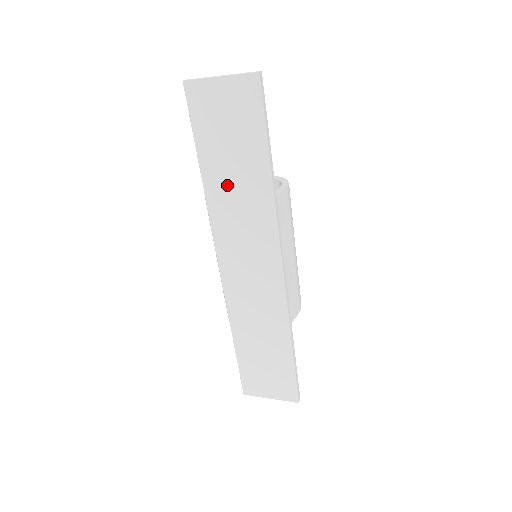
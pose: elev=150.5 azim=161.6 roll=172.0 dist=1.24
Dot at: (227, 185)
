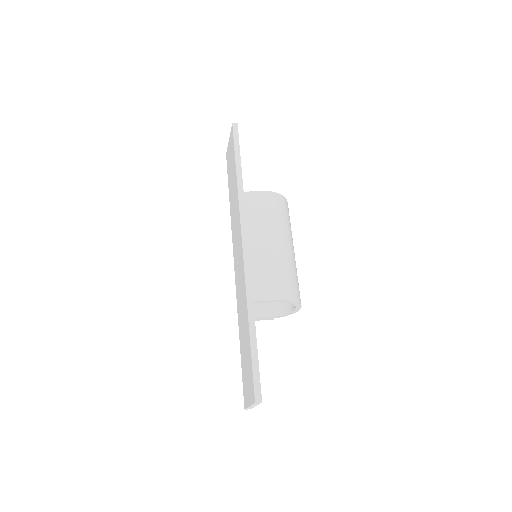
Dot at: (232, 200)
